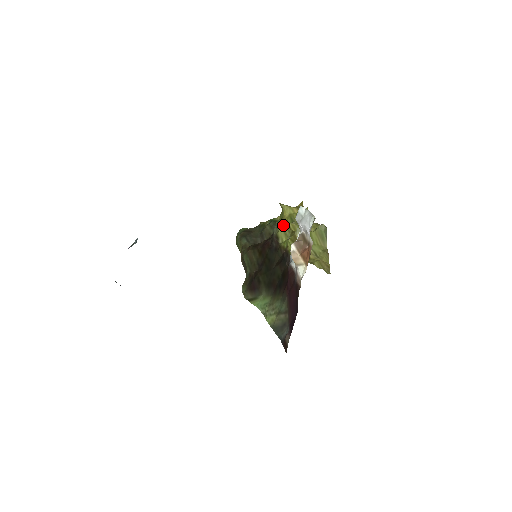
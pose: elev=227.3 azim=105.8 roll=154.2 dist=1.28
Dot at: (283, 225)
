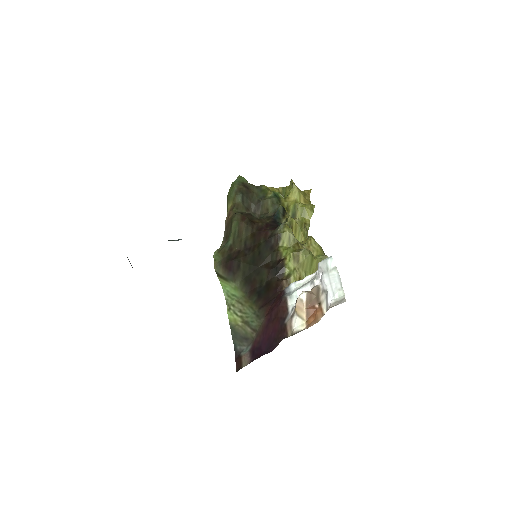
Dot at: (286, 212)
